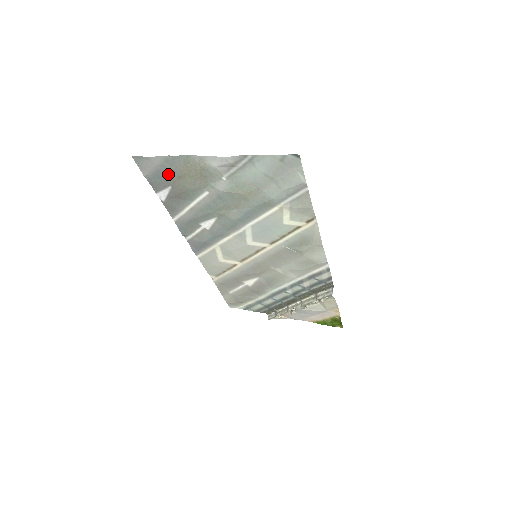
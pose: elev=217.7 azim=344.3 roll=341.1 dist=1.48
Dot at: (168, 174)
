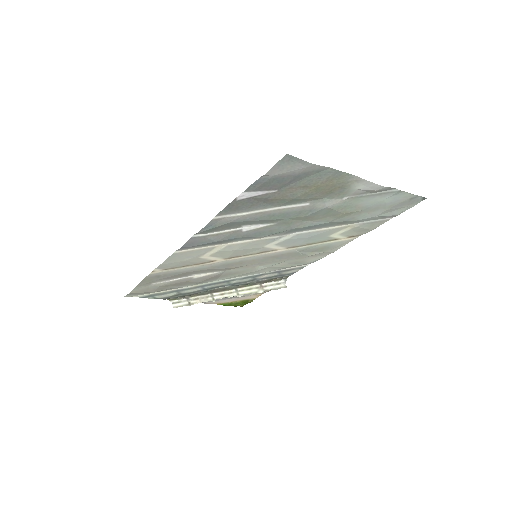
Dot at: (296, 181)
